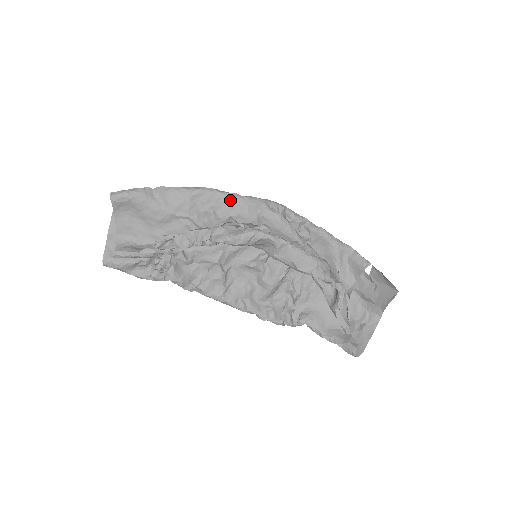
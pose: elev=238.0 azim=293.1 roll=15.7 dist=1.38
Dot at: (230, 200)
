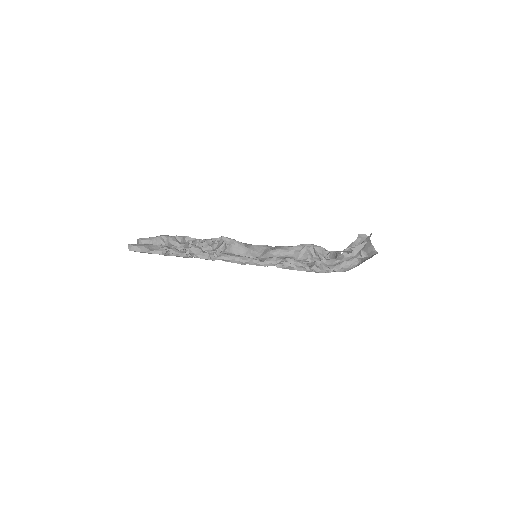
Dot at: occluded
